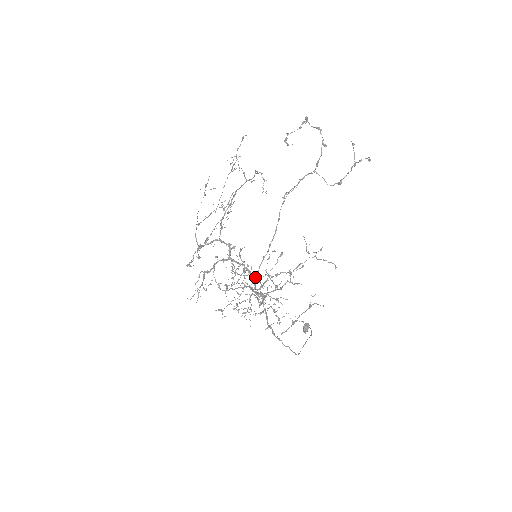
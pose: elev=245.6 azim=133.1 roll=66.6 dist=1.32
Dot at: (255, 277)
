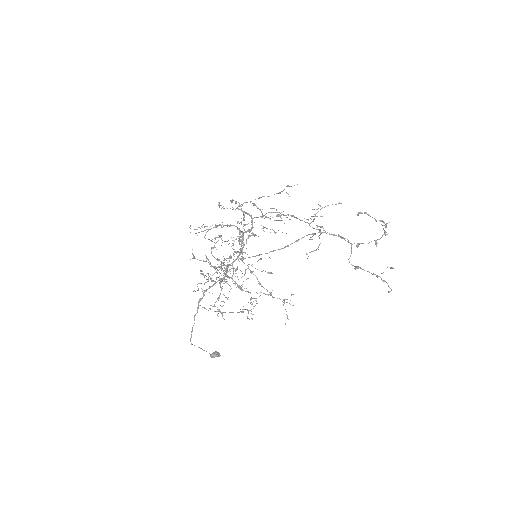
Dot at: (242, 241)
